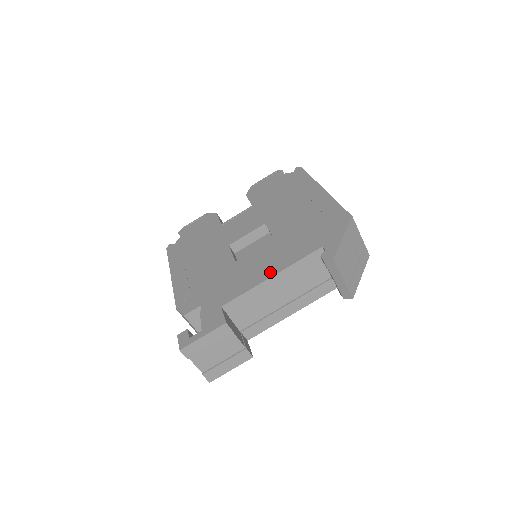
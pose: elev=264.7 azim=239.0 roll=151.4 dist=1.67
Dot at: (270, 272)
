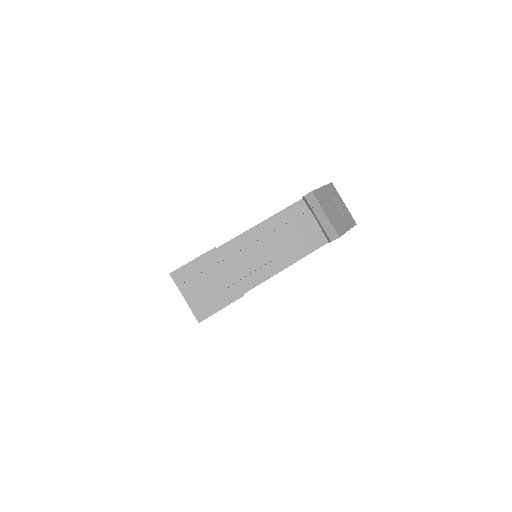
Dot at: occluded
